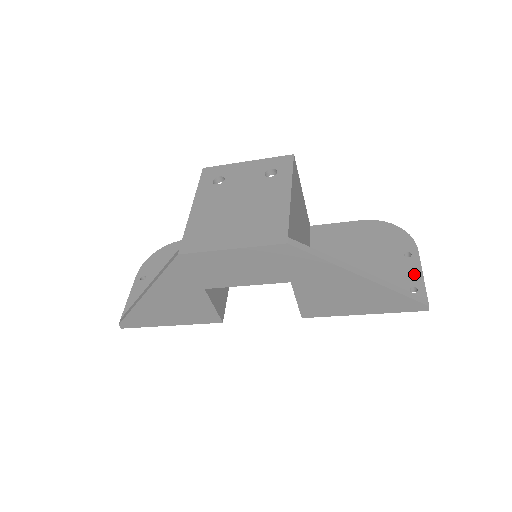
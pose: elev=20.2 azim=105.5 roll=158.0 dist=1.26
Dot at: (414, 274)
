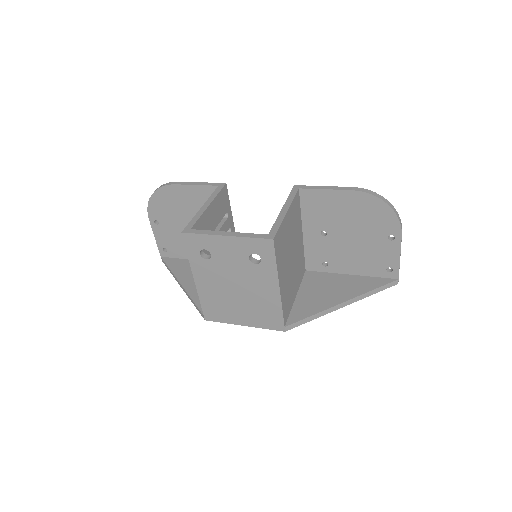
Dot at: (393, 257)
